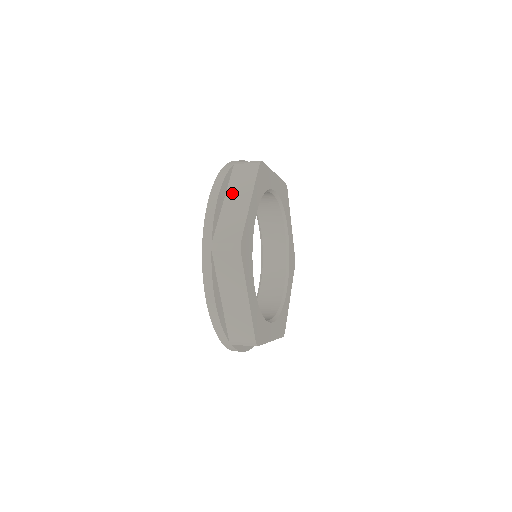
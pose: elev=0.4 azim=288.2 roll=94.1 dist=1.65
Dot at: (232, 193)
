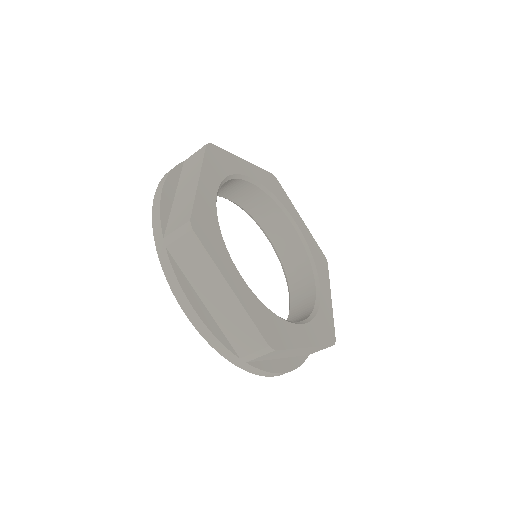
Dot at: (182, 184)
